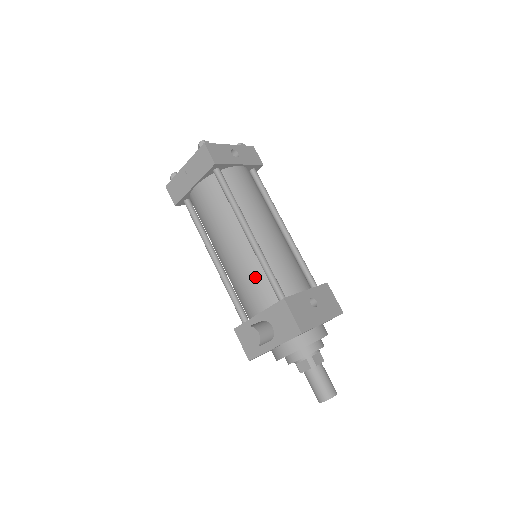
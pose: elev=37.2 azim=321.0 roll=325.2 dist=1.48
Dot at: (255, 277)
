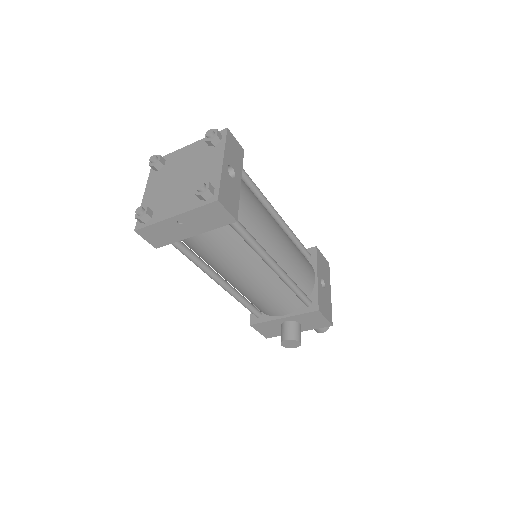
Dot at: (281, 295)
